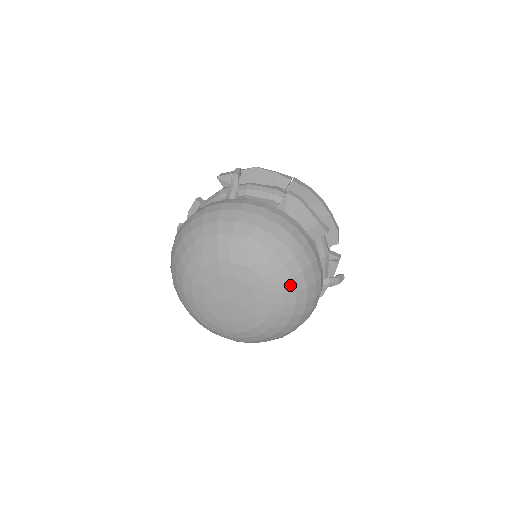
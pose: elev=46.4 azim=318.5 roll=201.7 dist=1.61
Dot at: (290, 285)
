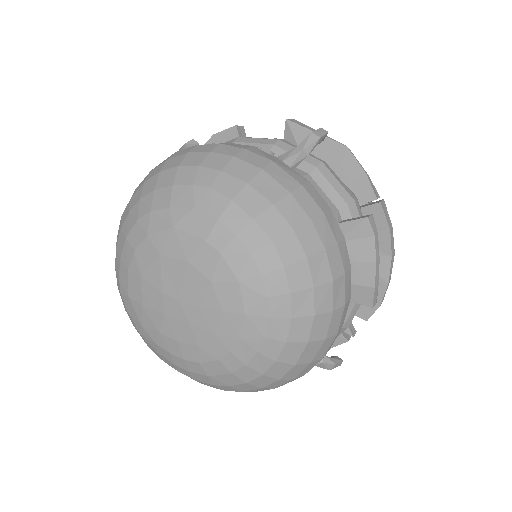
Dot at: (277, 348)
